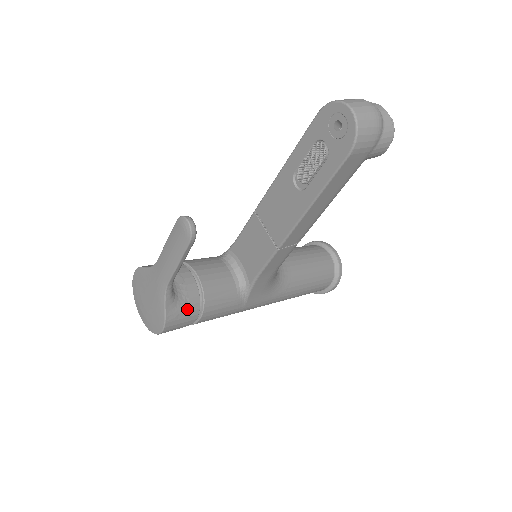
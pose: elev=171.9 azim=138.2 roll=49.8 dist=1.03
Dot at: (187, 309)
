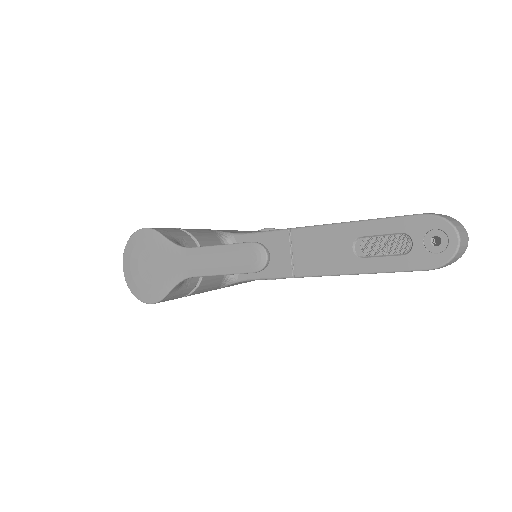
Dot at: (183, 292)
